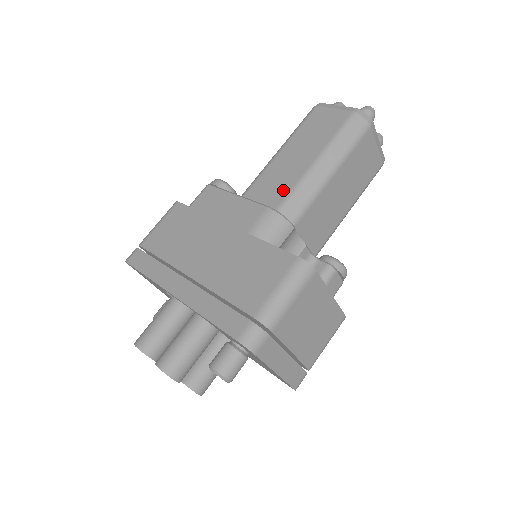
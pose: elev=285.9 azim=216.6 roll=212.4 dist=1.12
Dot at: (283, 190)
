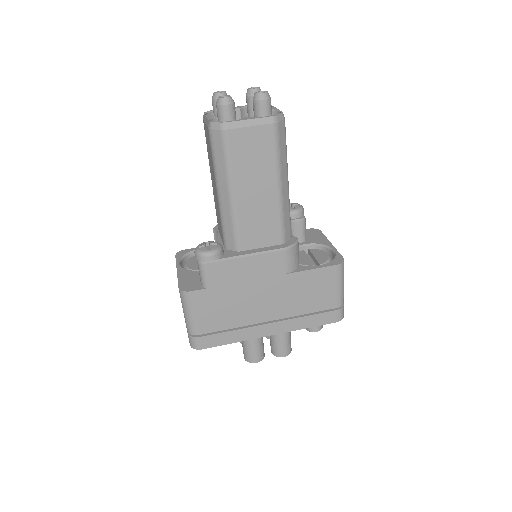
Dot at: (273, 225)
